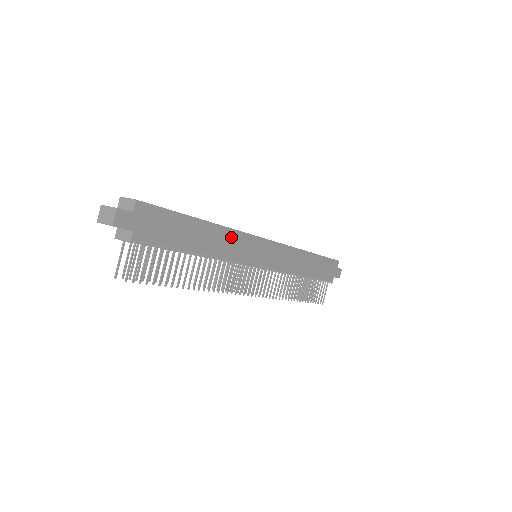
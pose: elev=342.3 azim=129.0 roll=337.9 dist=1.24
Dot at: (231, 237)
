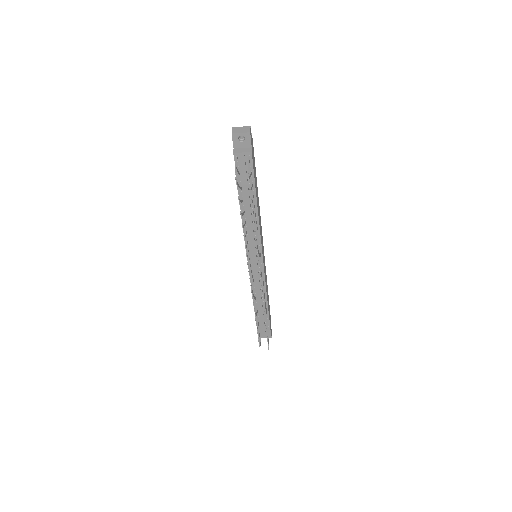
Dot at: occluded
